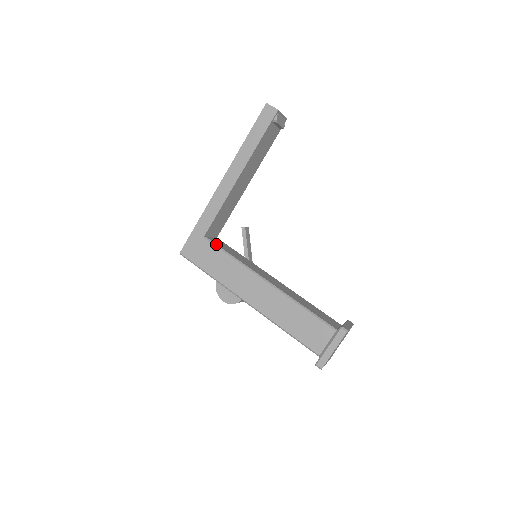
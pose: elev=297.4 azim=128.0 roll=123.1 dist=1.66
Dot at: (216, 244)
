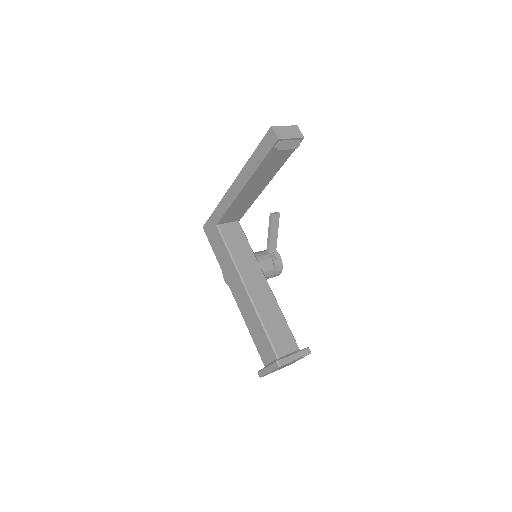
Dot at: (223, 236)
